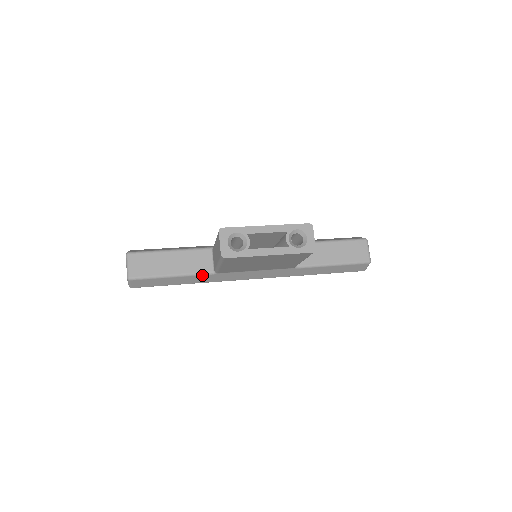
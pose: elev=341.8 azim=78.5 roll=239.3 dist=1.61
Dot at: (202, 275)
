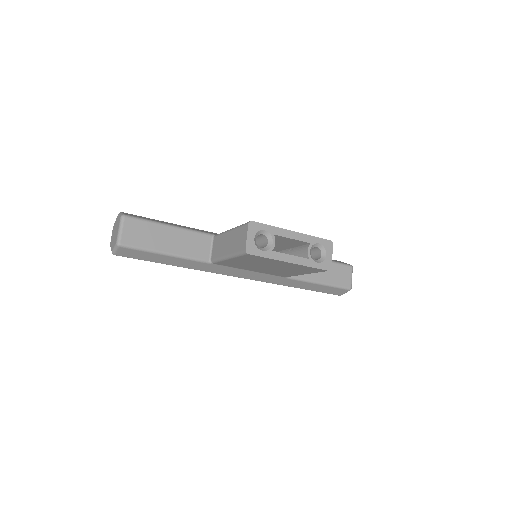
Dot at: (197, 261)
